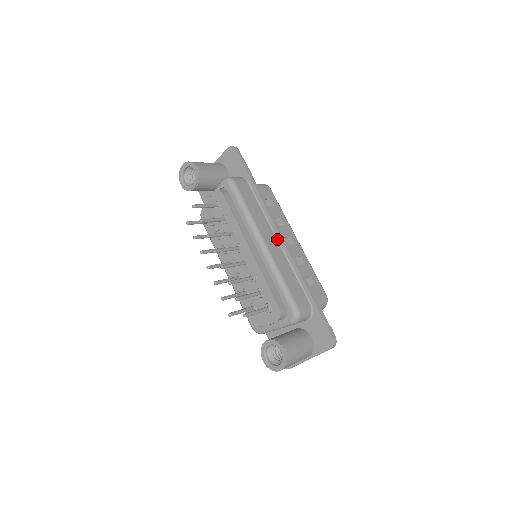
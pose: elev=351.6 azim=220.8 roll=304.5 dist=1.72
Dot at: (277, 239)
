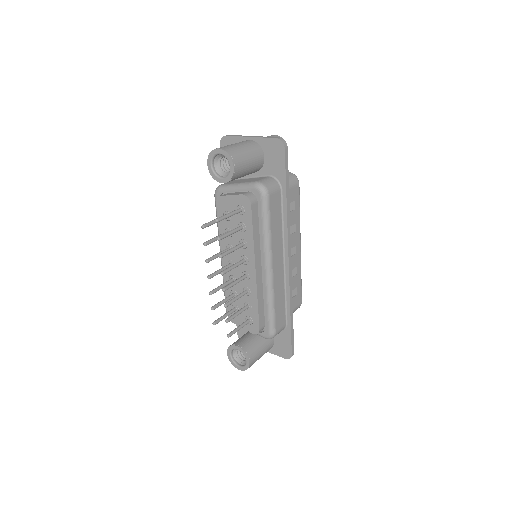
Dot at: (284, 260)
